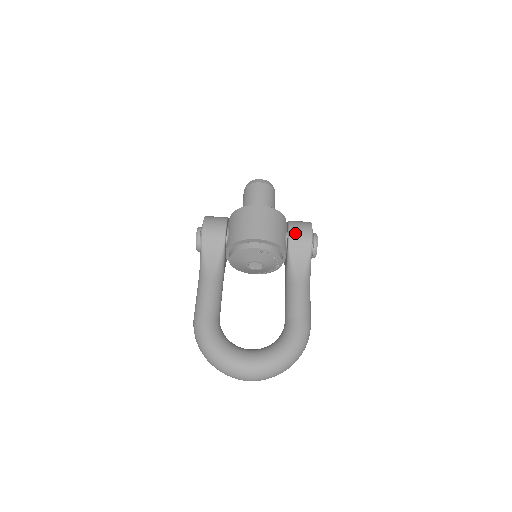
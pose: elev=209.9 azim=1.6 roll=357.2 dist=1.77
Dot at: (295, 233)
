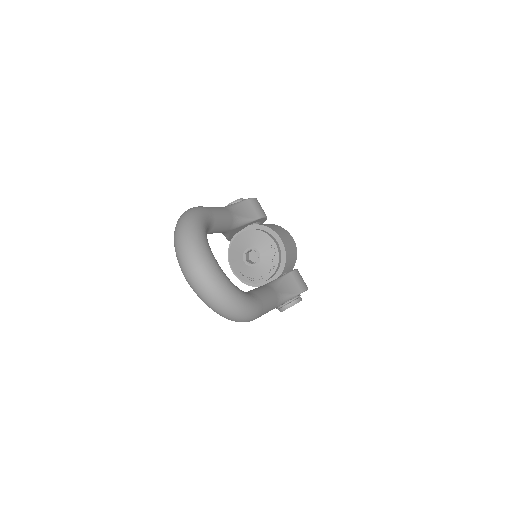
Dot at: (299, 275)
